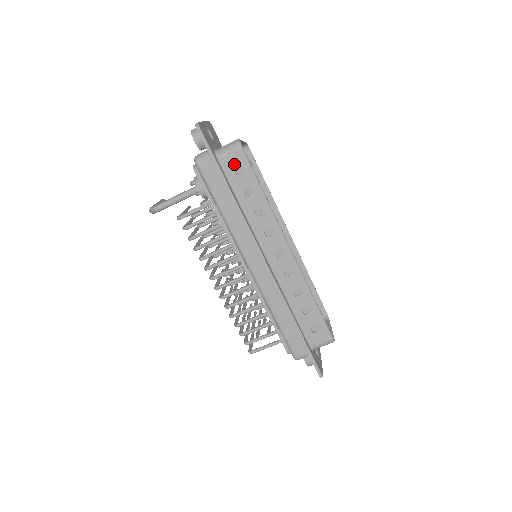
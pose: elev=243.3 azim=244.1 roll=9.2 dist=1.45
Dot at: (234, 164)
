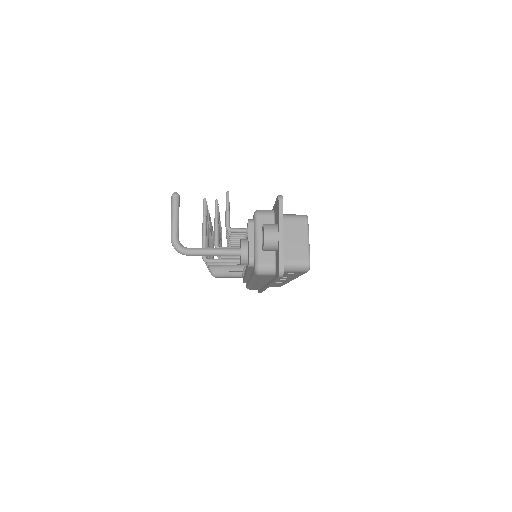
Dot at: occluded
